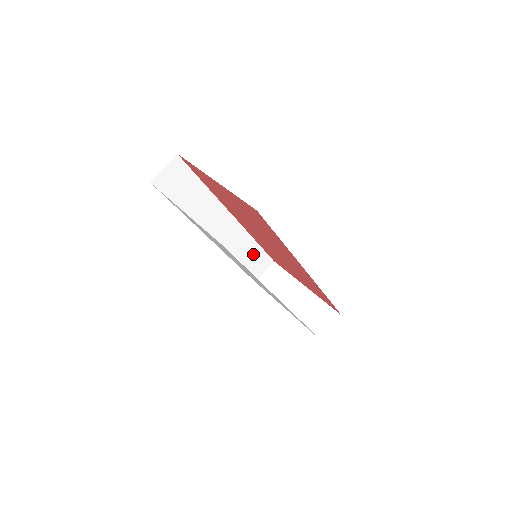
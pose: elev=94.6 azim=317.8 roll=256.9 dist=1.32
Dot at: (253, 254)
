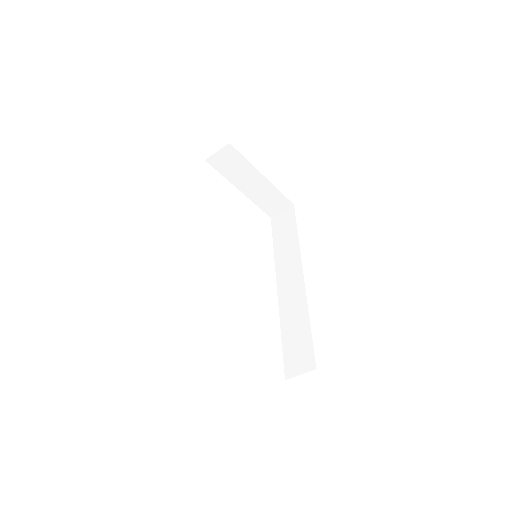
Dot at: occluded
